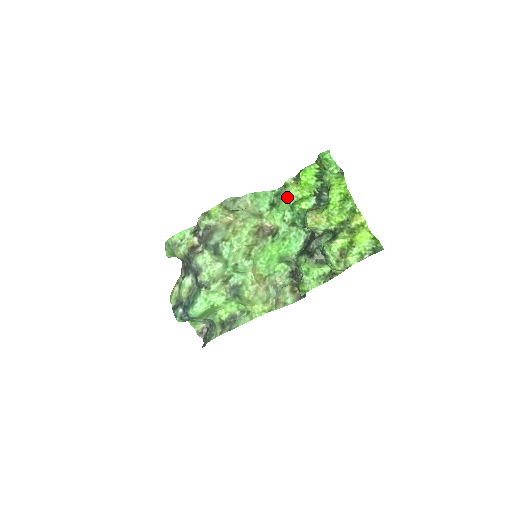
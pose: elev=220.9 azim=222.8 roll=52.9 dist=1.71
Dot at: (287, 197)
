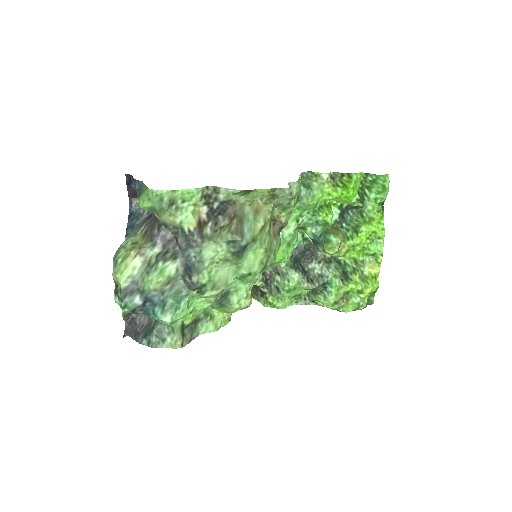
Dot at: (319, 198)
